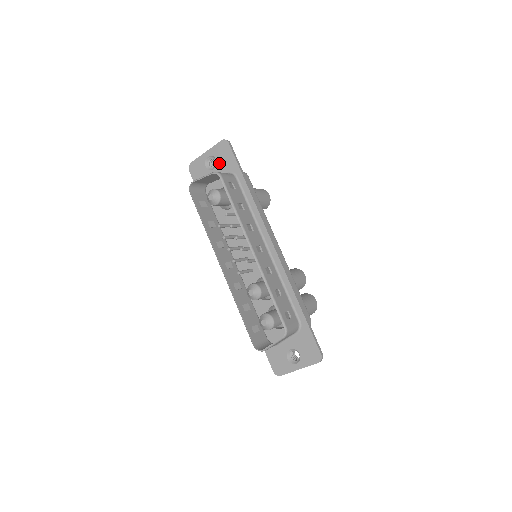
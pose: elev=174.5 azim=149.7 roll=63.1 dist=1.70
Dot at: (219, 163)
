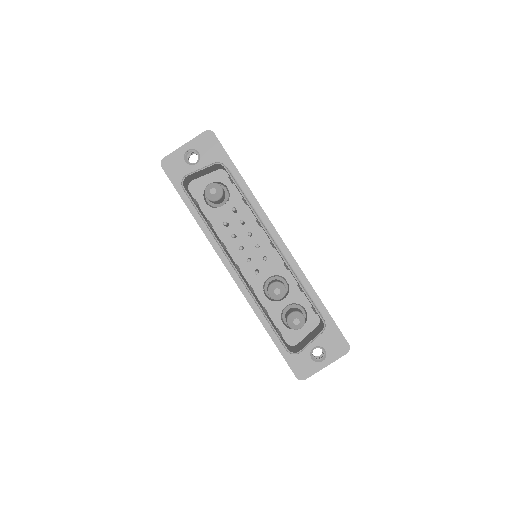
Dot at: (204, 156)
